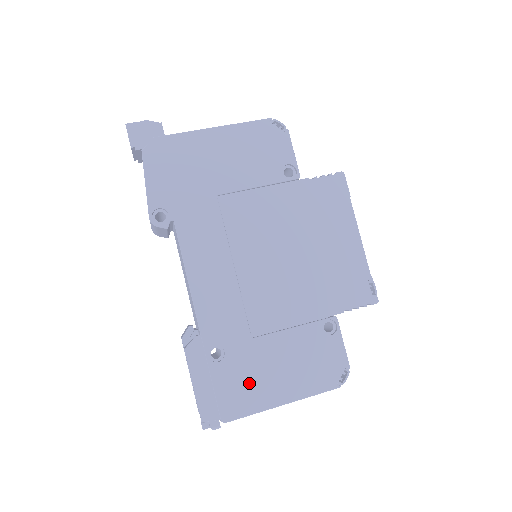
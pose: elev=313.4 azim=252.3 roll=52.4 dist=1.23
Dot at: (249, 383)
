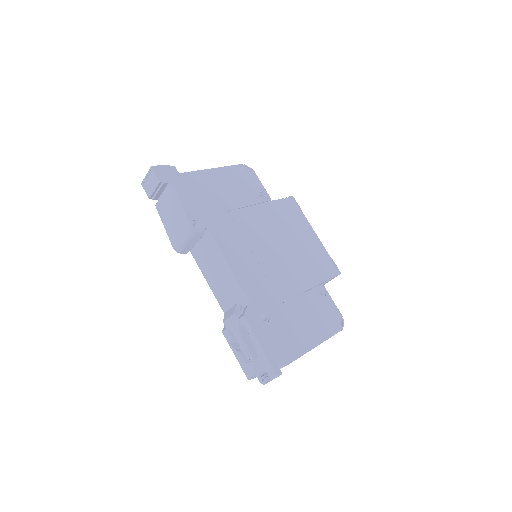
Dot at: (291, 334)
